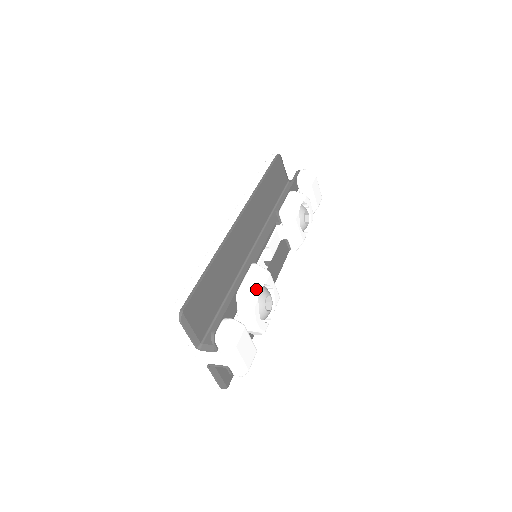
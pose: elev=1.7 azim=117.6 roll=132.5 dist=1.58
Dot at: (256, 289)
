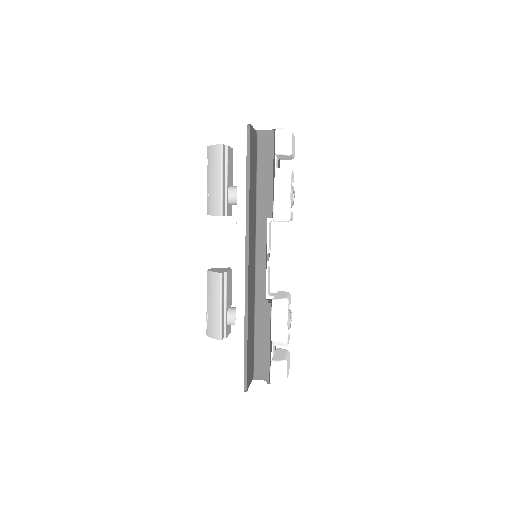
Dot at: (284, 326)
